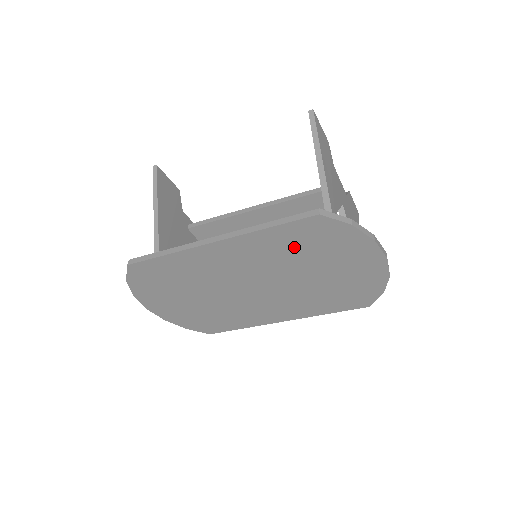
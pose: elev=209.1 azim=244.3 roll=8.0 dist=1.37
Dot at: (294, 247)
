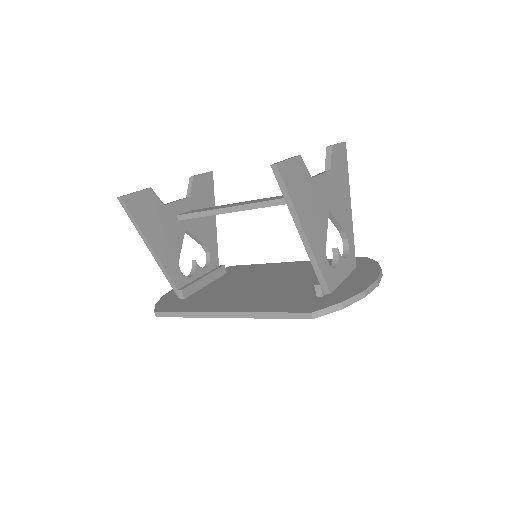
Dot at: occluded
